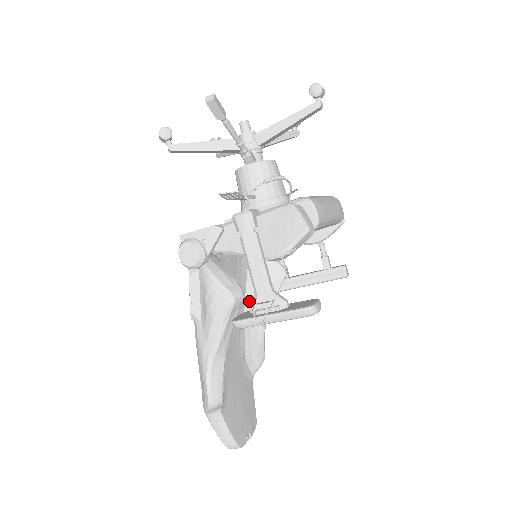
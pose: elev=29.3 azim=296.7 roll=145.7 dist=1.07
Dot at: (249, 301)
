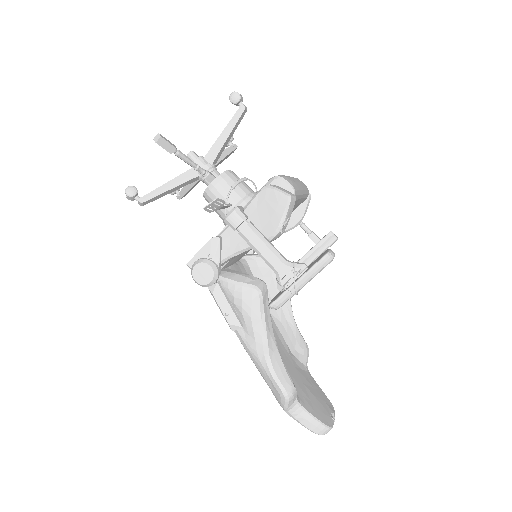
Dot at: occluded
